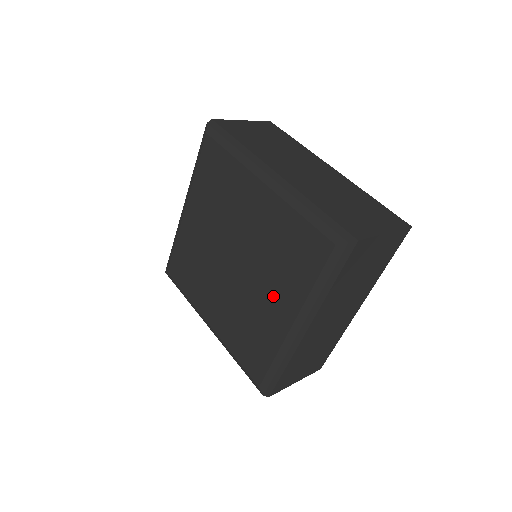
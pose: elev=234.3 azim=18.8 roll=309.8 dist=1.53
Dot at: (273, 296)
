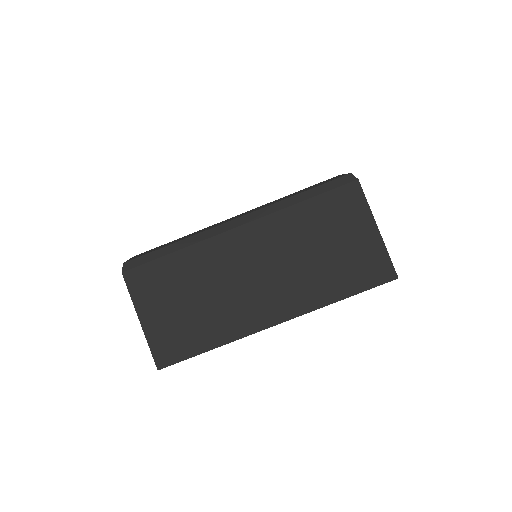
Dot at: occluded
